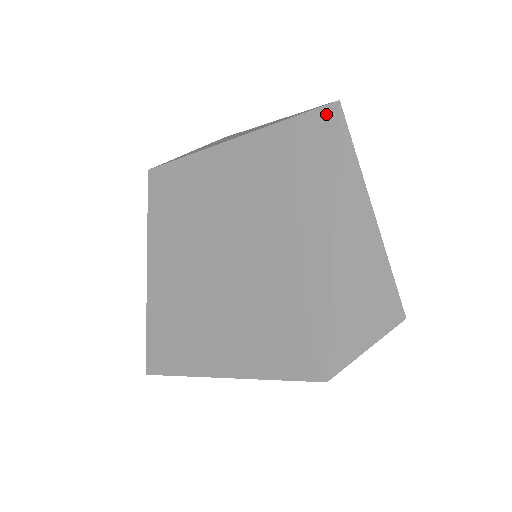
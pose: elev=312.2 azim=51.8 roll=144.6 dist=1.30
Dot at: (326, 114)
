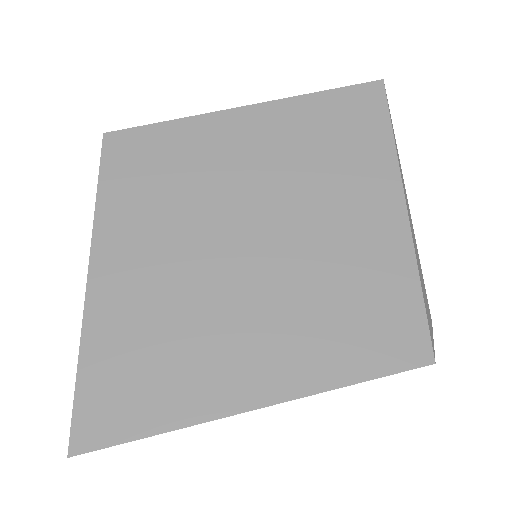
Dot at: (371, 89)
